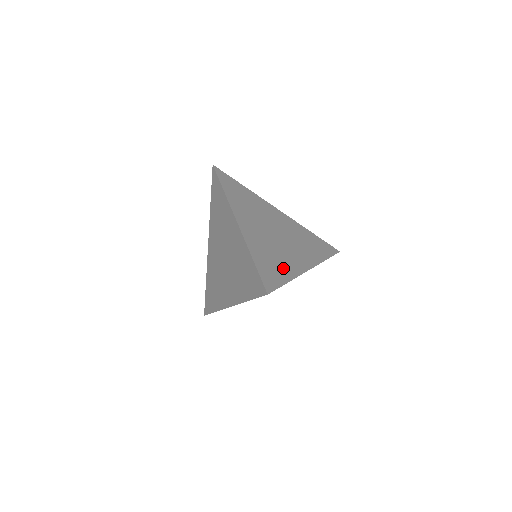
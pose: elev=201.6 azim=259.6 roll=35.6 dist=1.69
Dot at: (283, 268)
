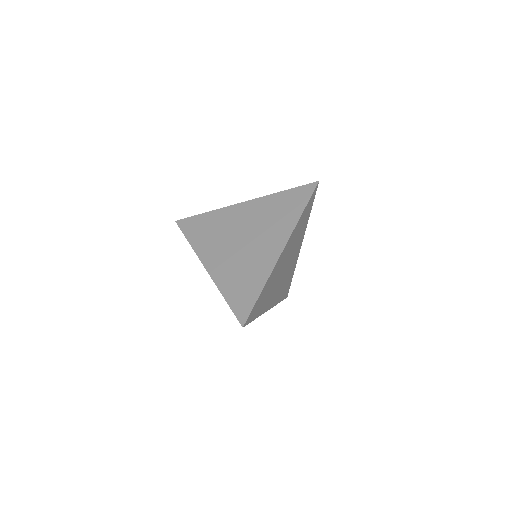
Dot at: (254, 279)
